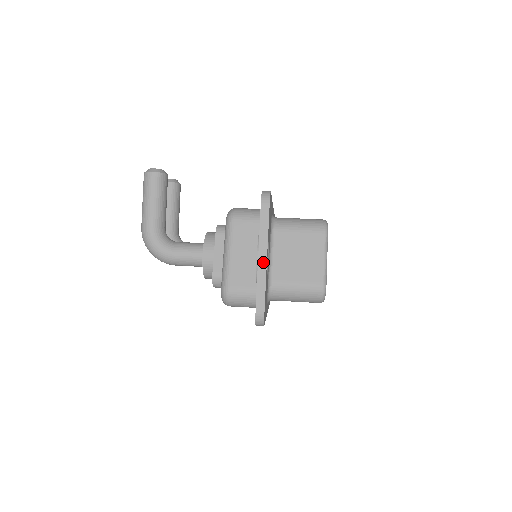
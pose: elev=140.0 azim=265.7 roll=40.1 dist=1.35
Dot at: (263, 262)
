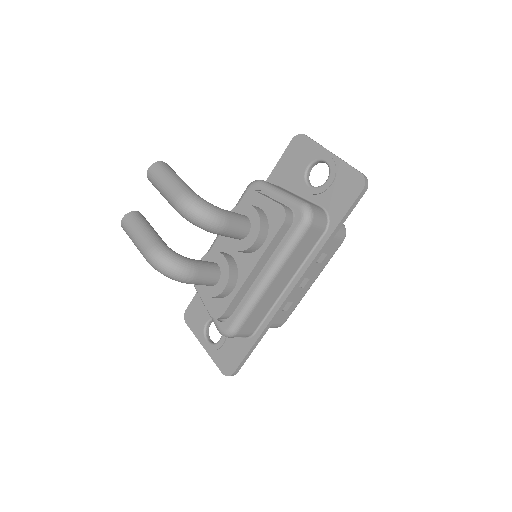
Dot at: (335, 155)
